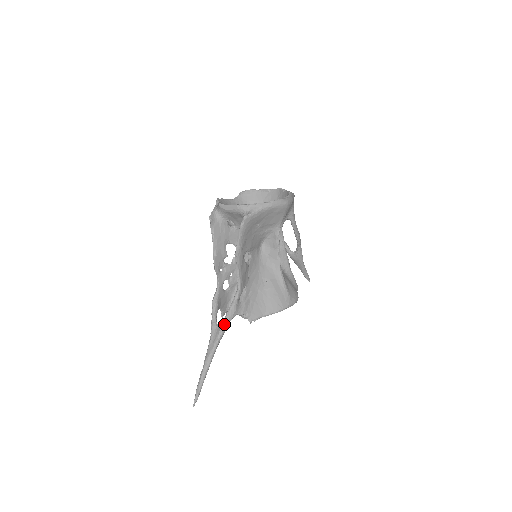
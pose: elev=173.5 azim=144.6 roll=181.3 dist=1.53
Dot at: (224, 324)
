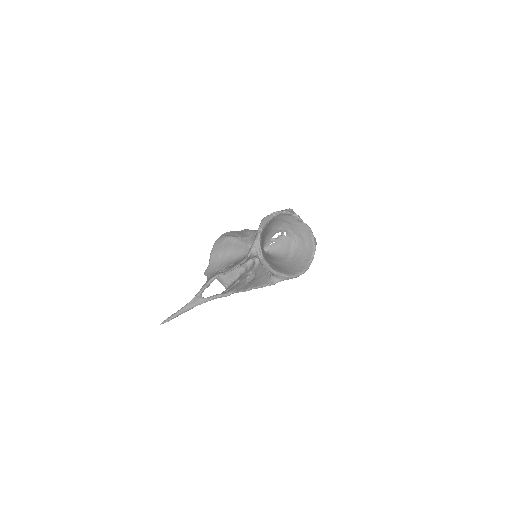
Dot at: (207, 301)
